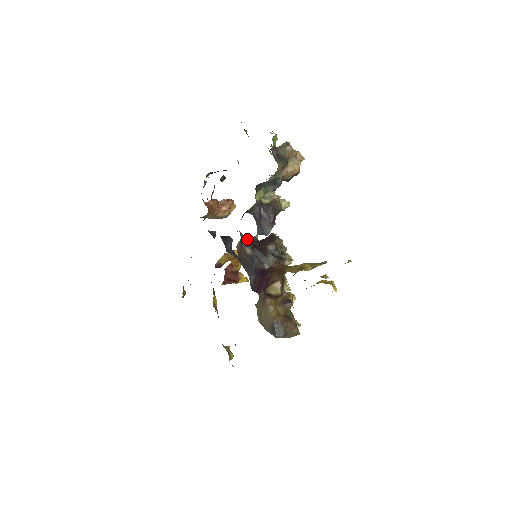
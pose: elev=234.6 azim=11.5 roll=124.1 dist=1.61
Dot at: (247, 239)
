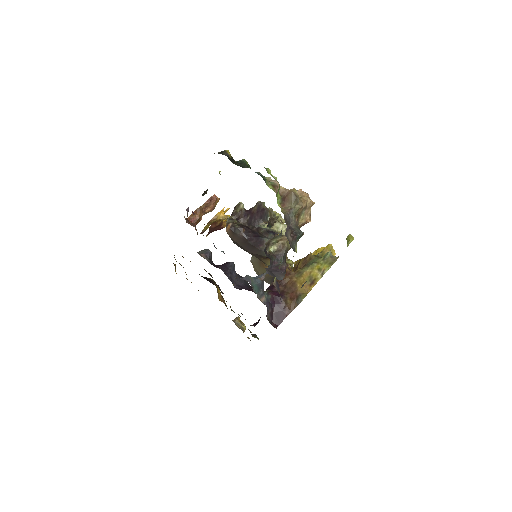
Dot at: (259, 285)
